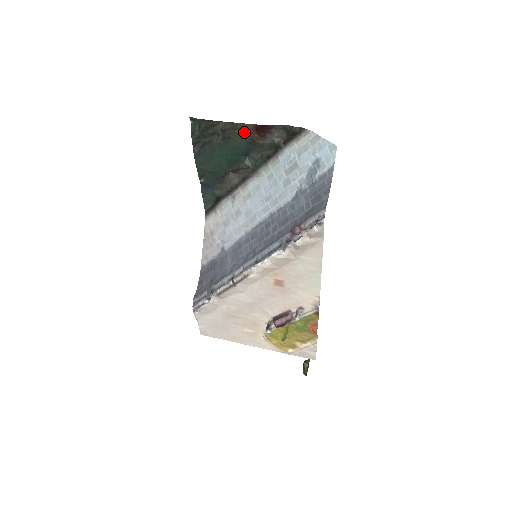
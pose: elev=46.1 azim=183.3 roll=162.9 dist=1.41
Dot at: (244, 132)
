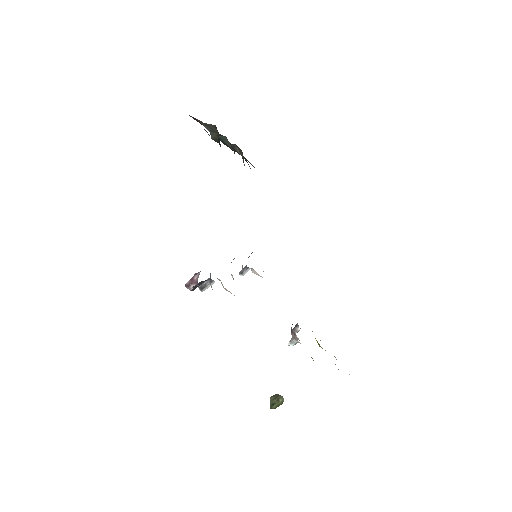
Dot at: occluded
